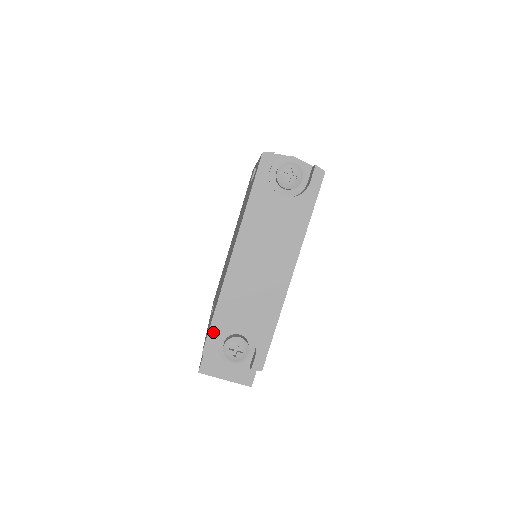
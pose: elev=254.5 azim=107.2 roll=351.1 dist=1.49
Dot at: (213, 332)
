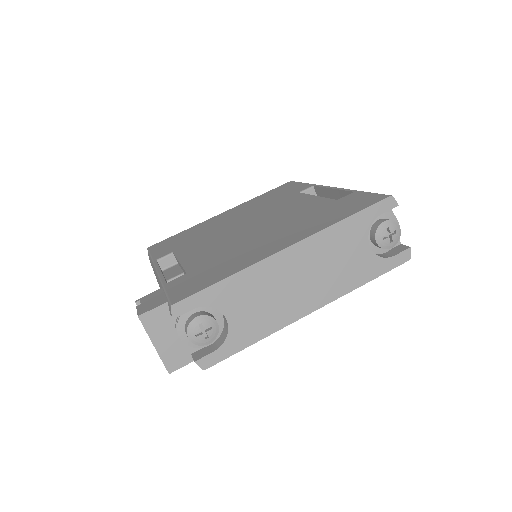
Dot at: (202, 296)
